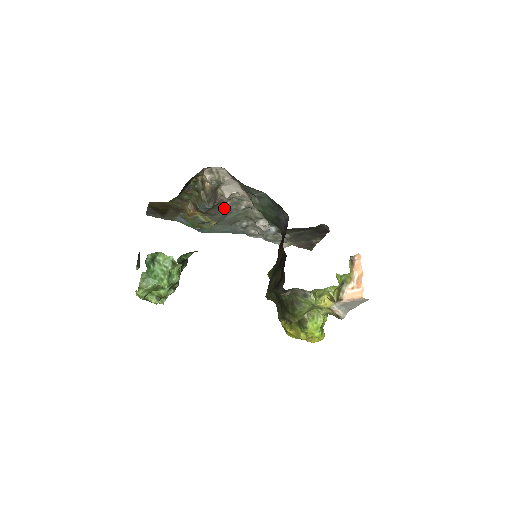
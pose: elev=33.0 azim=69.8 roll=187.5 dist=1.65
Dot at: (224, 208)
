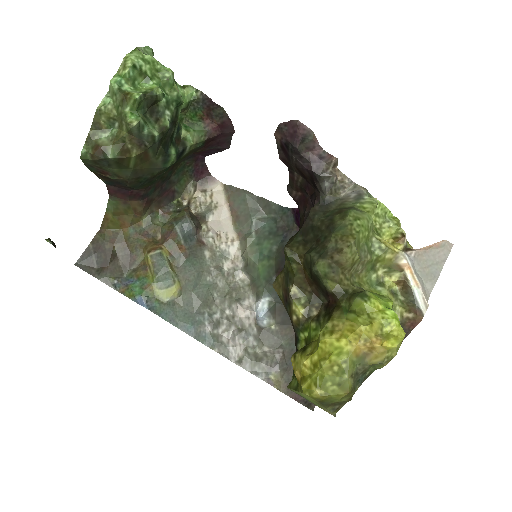
Dot at: (200, 263)
